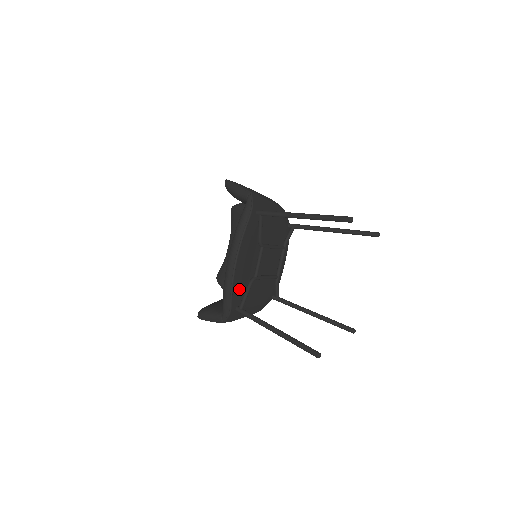
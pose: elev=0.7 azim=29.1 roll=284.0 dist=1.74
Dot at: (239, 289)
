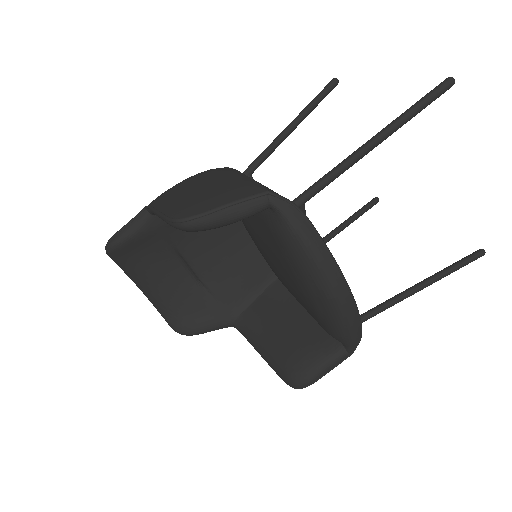
Dot at: occluded
